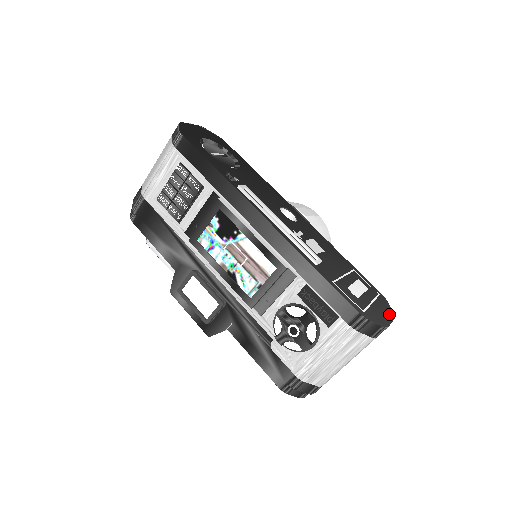
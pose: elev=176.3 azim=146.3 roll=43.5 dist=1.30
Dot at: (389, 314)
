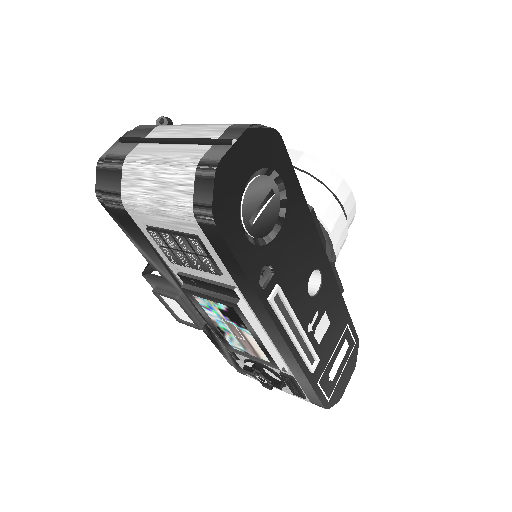
Dot at: (351, 371)
